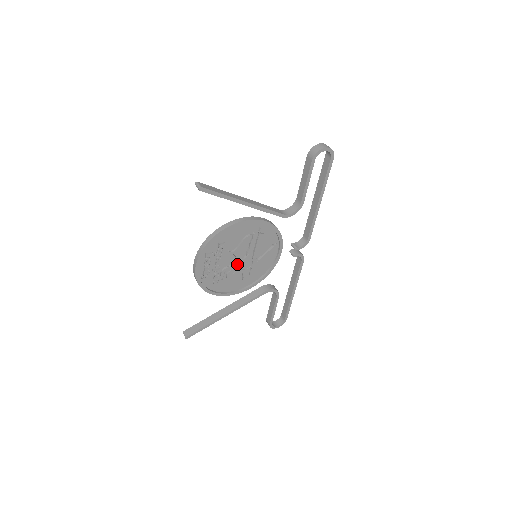
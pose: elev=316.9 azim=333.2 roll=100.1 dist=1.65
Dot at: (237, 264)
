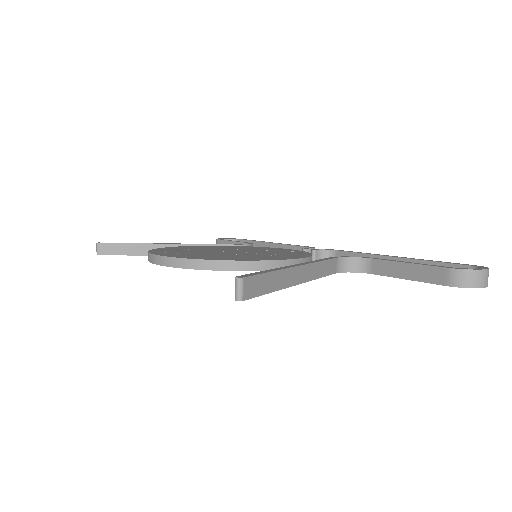
Dot at: occluded
